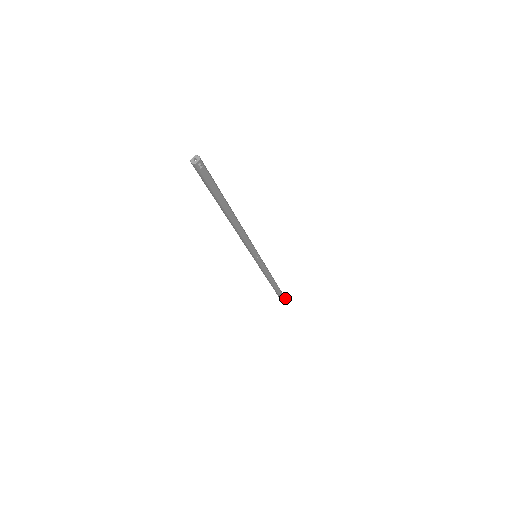
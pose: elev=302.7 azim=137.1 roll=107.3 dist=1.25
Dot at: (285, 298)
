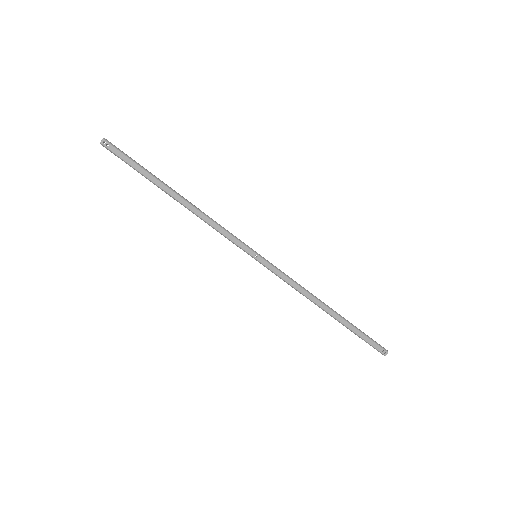
Dot at: (381, 346)
